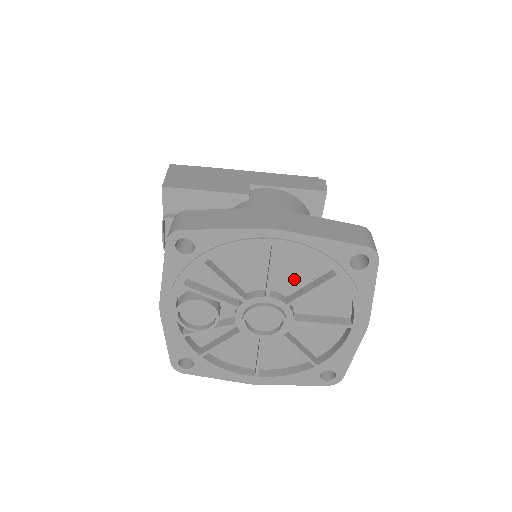
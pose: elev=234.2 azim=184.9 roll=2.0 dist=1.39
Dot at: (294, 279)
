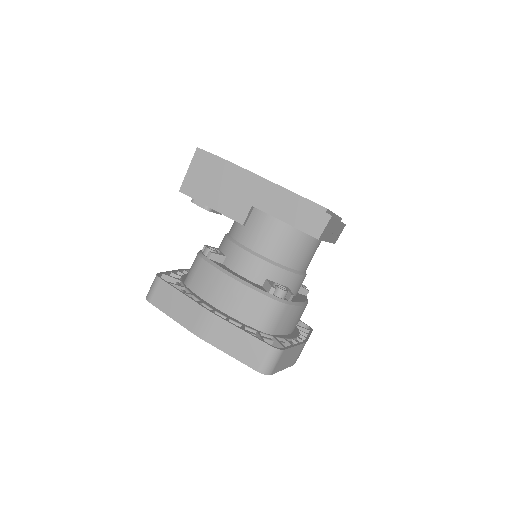
Dot at: occluded
